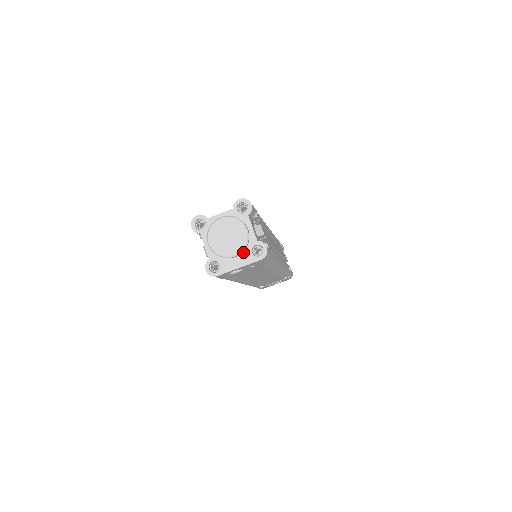
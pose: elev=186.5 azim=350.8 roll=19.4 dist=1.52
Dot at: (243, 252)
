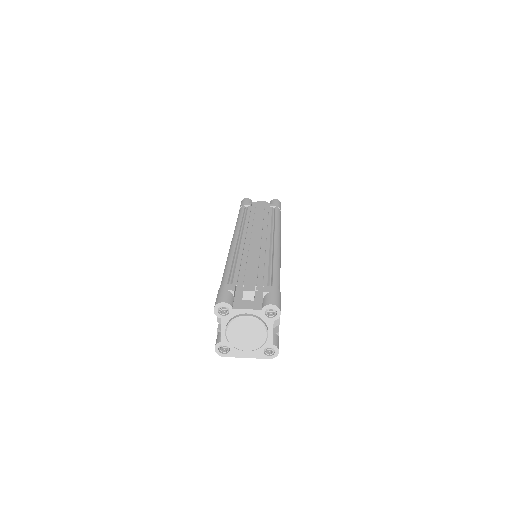
Dot at: (255, 348)
